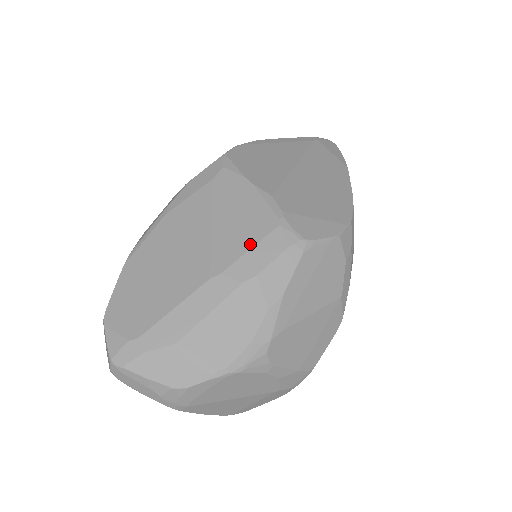
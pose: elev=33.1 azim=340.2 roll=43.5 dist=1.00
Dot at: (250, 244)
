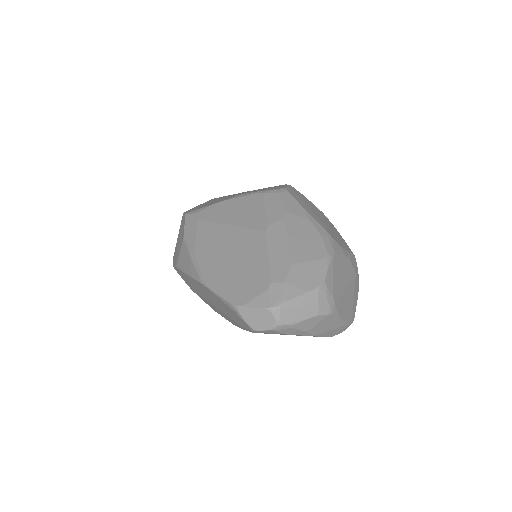
Dot at: (262, 208)
